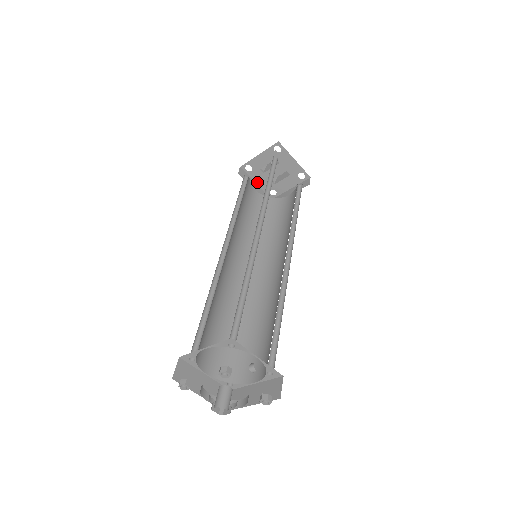
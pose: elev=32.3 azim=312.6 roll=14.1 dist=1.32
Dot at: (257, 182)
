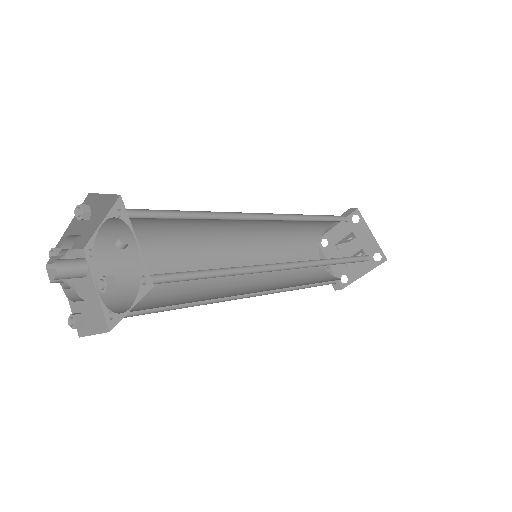
Dot at: occluded
